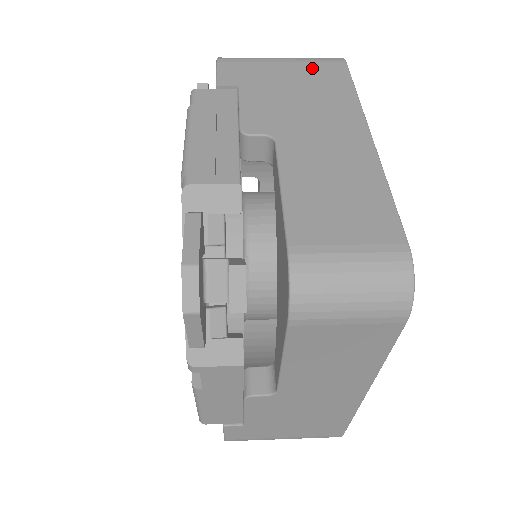
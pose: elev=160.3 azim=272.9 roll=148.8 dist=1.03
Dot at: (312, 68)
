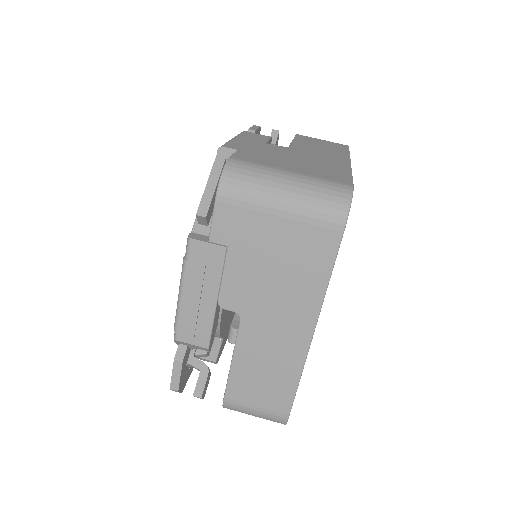
Dot at: (304, 234)
